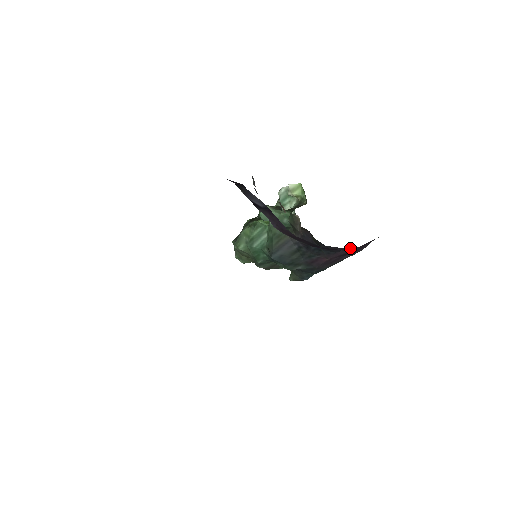
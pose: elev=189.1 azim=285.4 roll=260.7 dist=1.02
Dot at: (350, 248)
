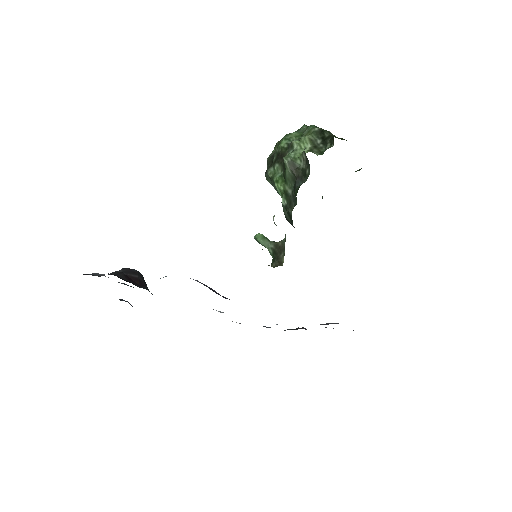
Dot at: occluded
